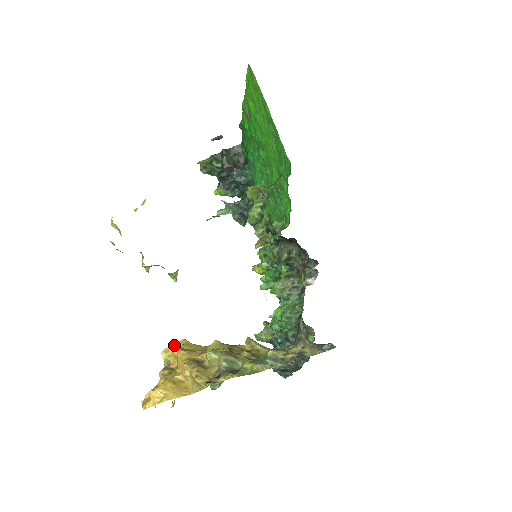
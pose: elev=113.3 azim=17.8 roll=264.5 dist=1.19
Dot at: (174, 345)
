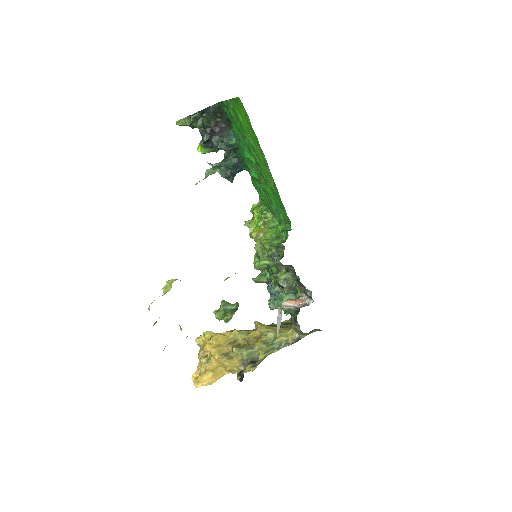
Dot at: (203, 334)
